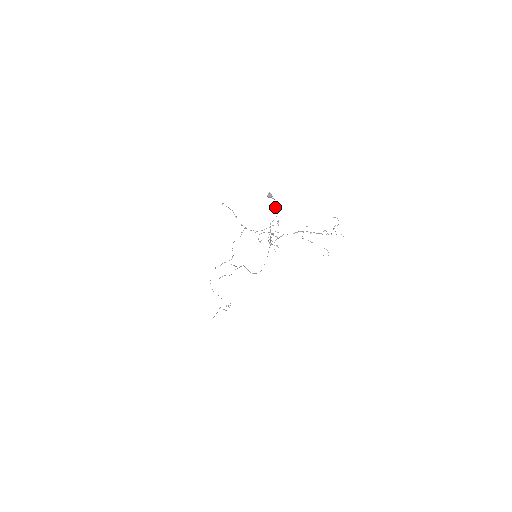
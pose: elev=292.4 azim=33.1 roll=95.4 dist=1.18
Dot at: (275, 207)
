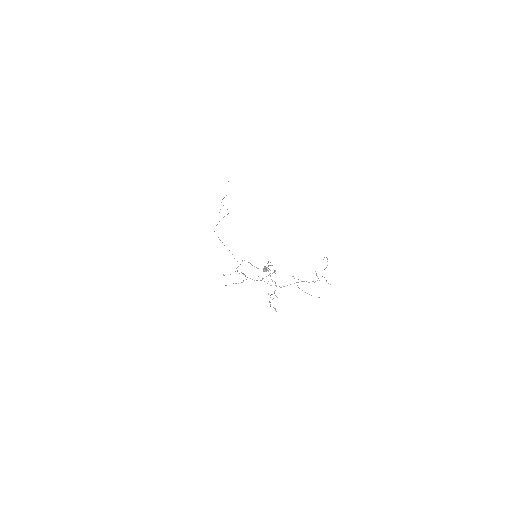
Dot at: occluded
